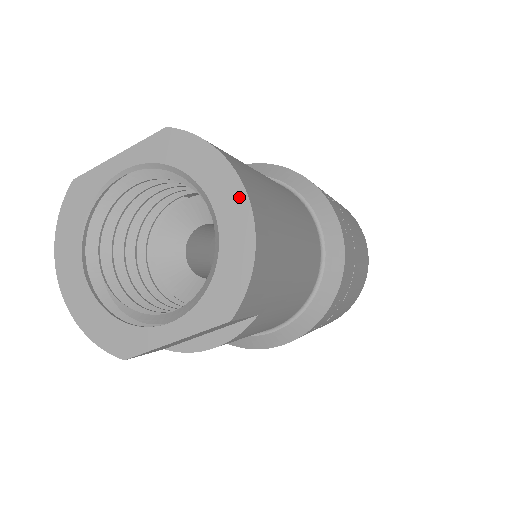
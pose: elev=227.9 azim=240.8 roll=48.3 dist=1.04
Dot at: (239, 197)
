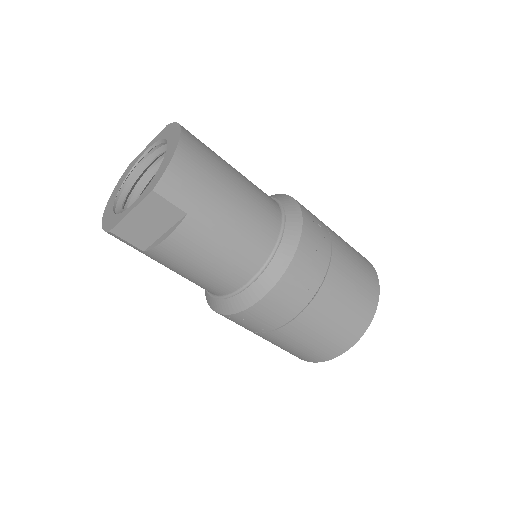
Dot at: (177, 137)
